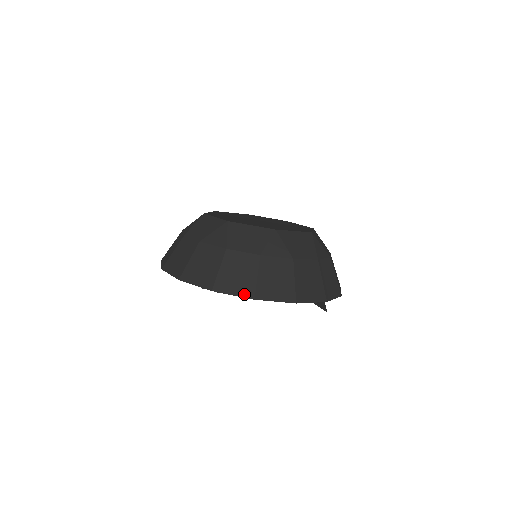
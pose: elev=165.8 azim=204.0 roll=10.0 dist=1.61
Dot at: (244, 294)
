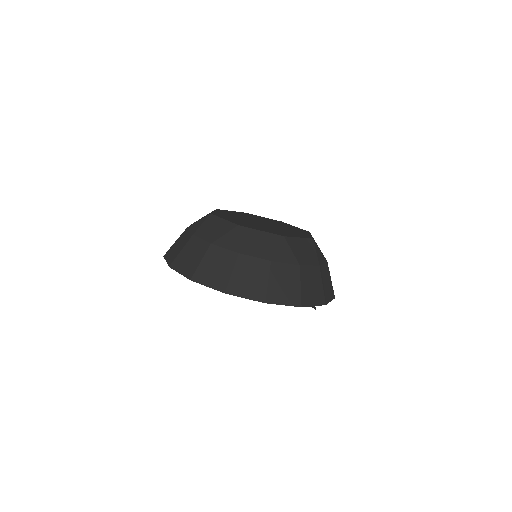
Dot at: (255, 298)
